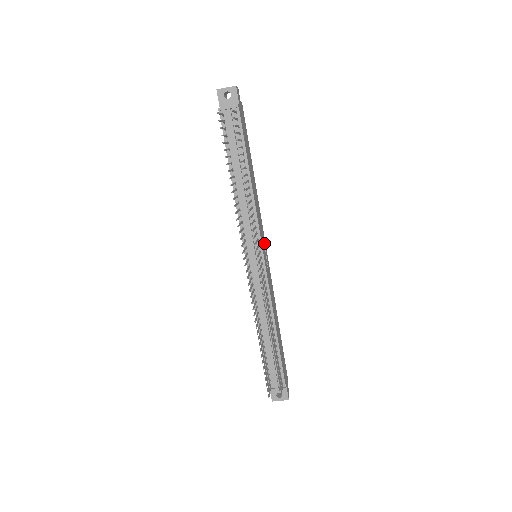
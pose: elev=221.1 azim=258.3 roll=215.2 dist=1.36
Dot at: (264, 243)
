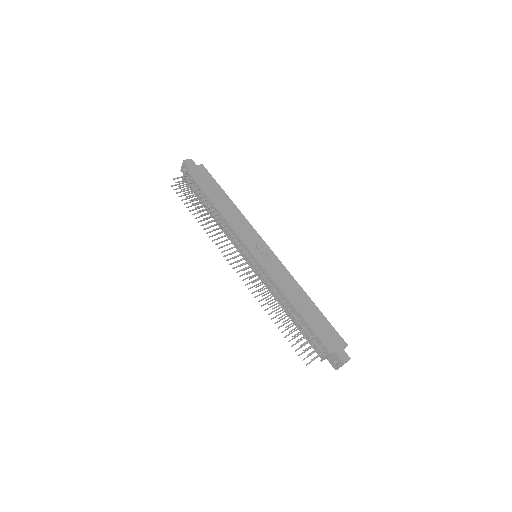
Dot at: (260, 243)
